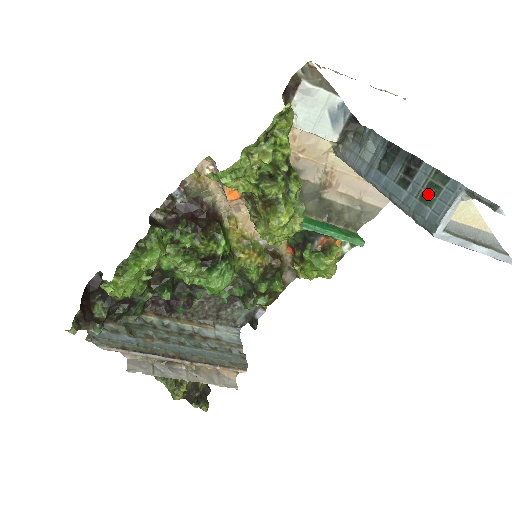
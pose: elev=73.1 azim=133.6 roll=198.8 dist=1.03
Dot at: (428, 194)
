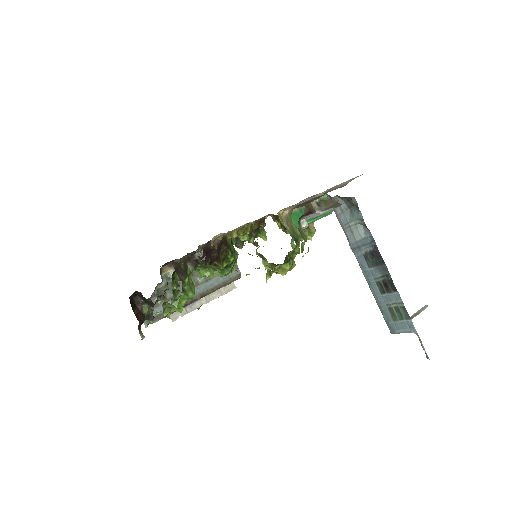
Dot at: (395, 313)
